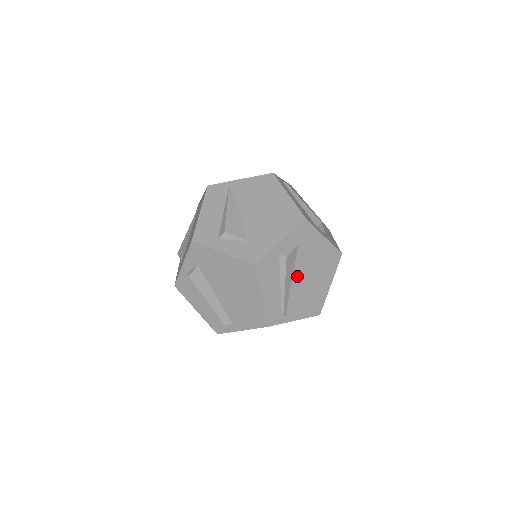
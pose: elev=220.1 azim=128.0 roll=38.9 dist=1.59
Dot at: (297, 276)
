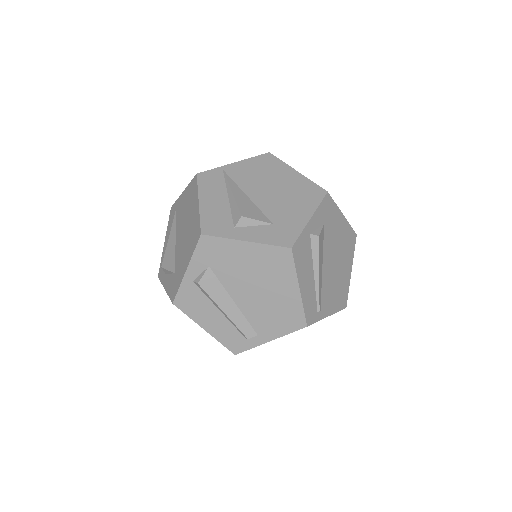
Dot at: (326, 261)
